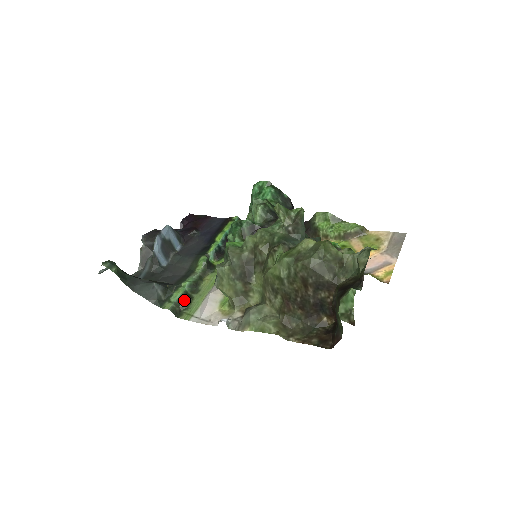
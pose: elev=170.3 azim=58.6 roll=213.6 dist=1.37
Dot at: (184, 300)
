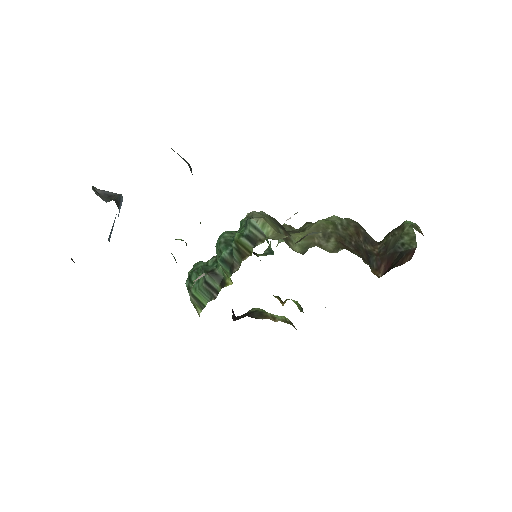
Dot at: occluded
